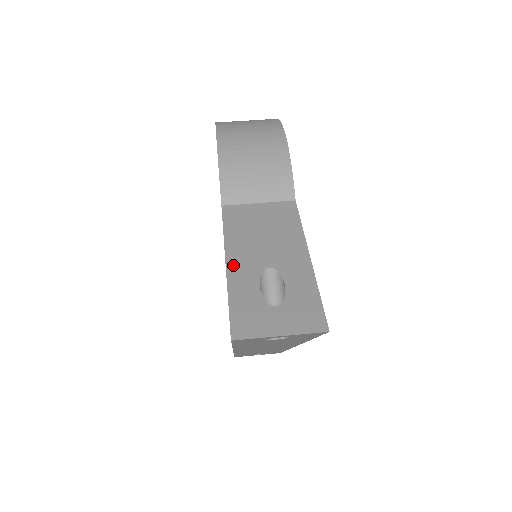
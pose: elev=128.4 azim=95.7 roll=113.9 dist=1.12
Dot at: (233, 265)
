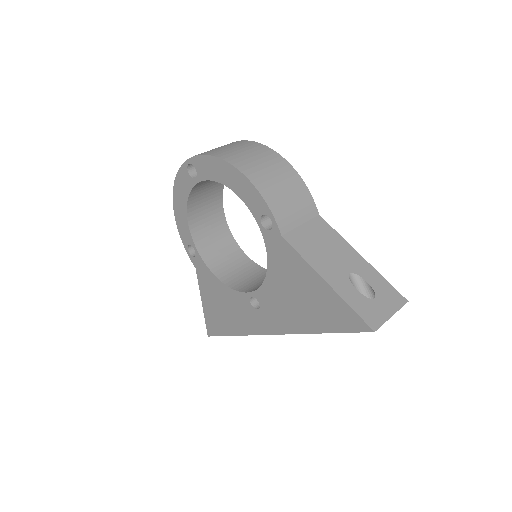
Dot at: (331, 281)
